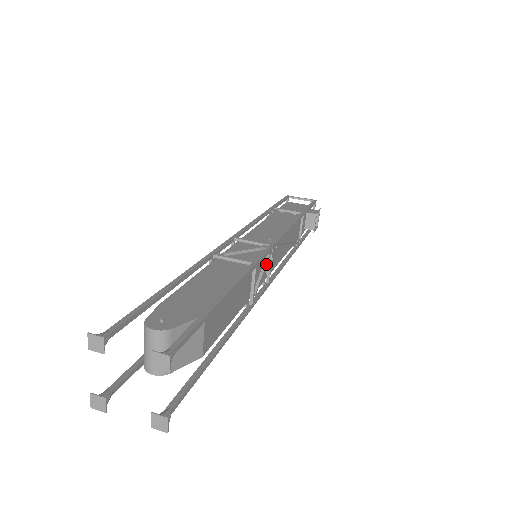
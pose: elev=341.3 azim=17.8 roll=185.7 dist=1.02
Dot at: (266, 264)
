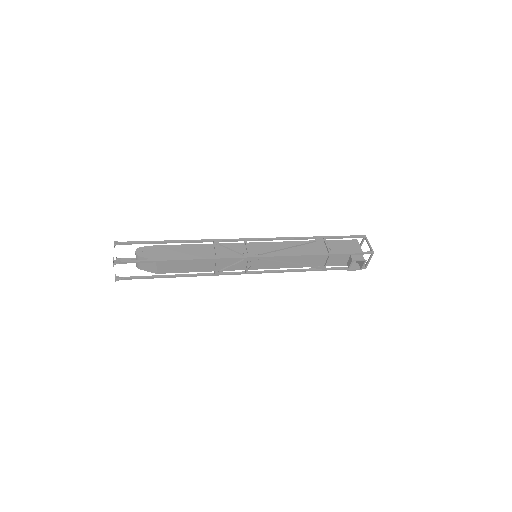
Dot at: (238, 263)
